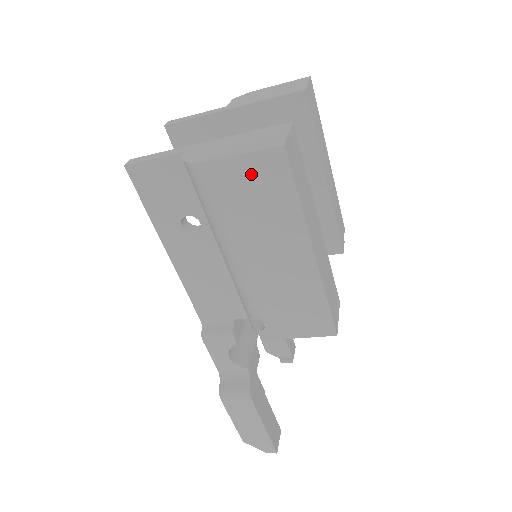
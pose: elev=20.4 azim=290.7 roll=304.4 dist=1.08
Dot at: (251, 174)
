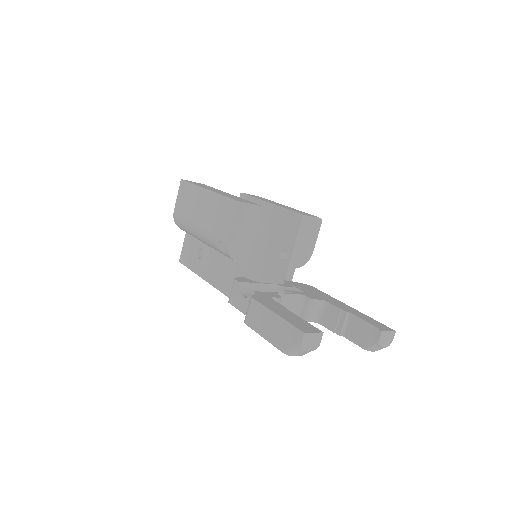
Dot at: (181, 198)
